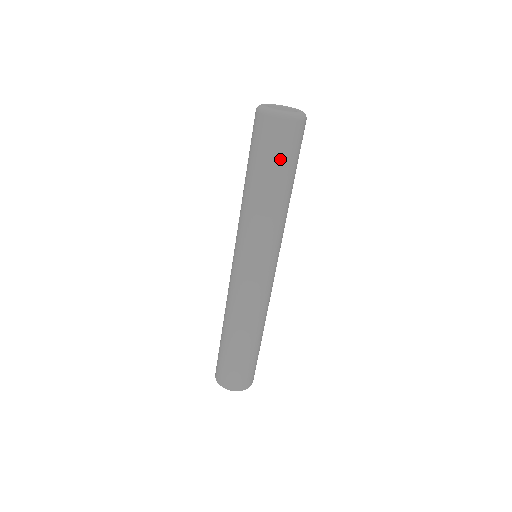
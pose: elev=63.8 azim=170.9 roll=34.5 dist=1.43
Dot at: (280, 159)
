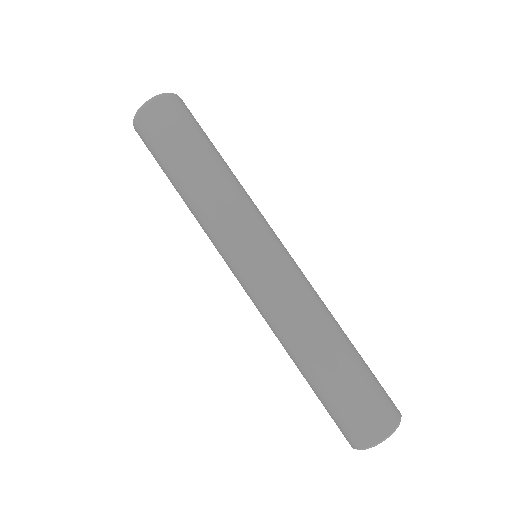
Dot at: (177, 137)
